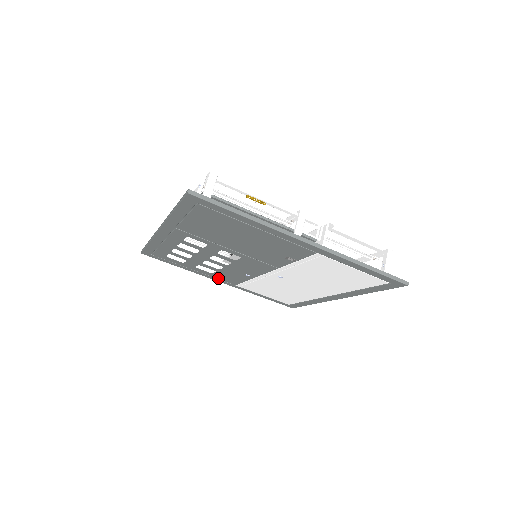
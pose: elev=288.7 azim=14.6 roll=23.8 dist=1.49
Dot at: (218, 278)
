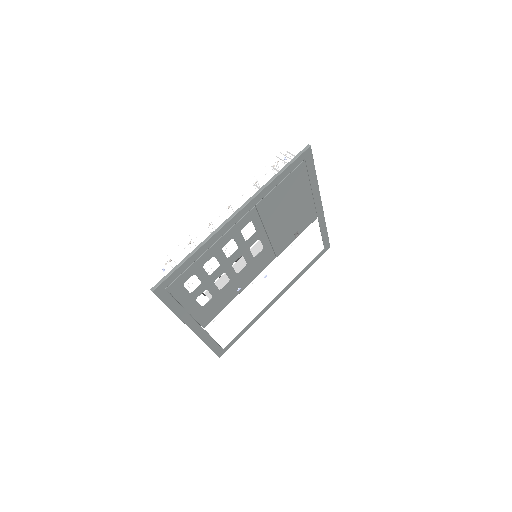
Dot at: (198, 318)
